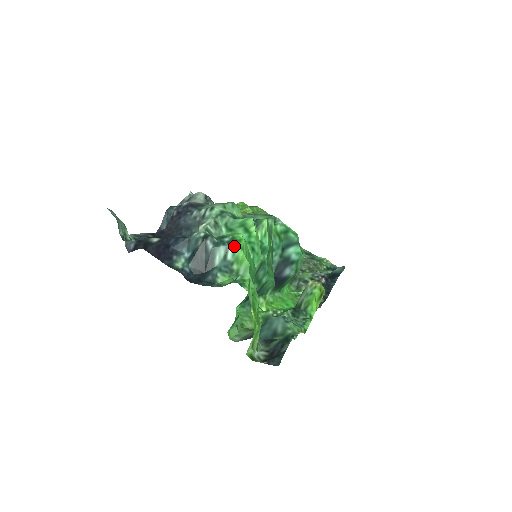
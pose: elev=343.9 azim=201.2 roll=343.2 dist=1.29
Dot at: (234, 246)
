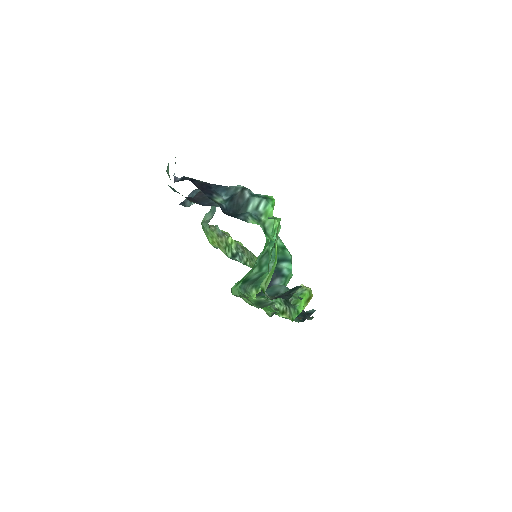
Dot at: (267, 201)
